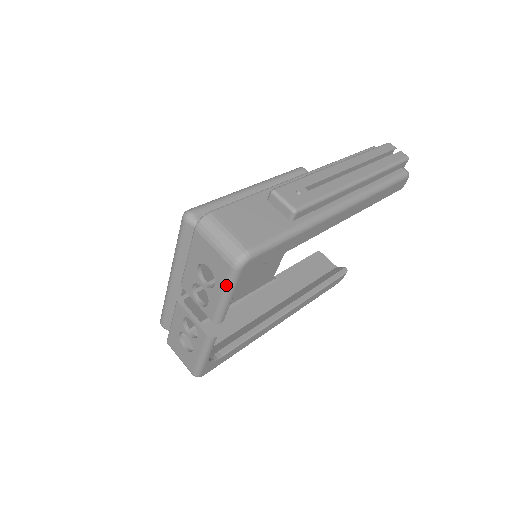
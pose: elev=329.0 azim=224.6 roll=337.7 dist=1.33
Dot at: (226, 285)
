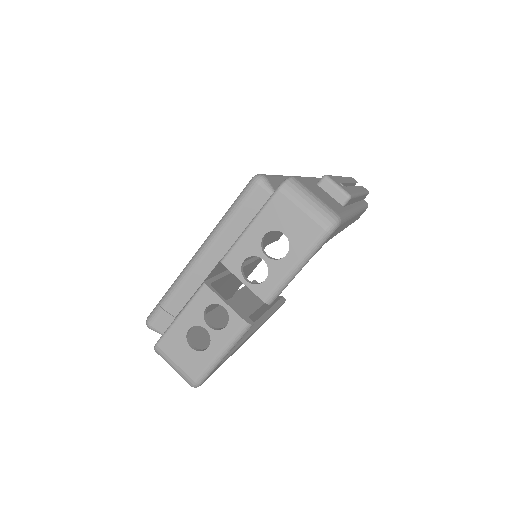
Dot at: (307, 252)
